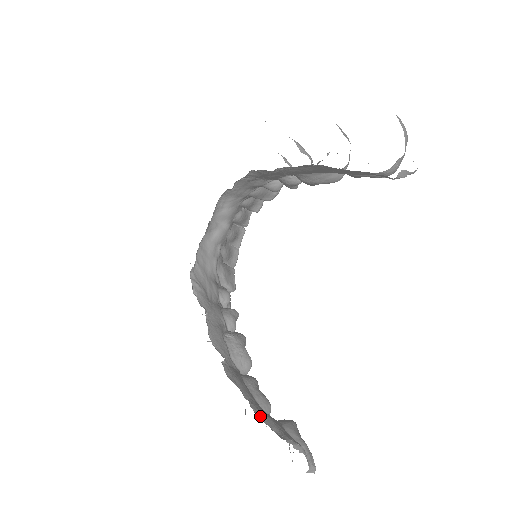
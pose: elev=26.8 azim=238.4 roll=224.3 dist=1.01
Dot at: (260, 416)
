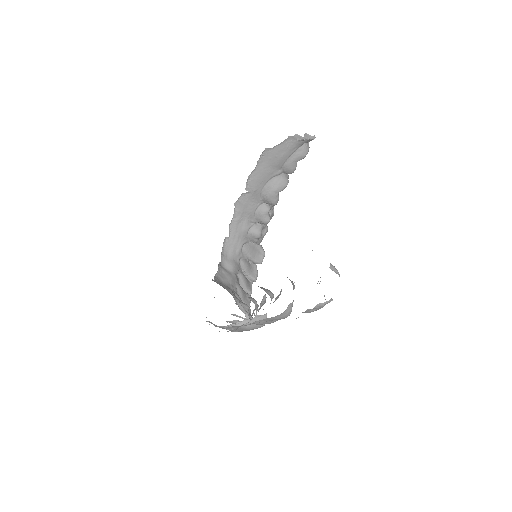
Dot at: occluded
